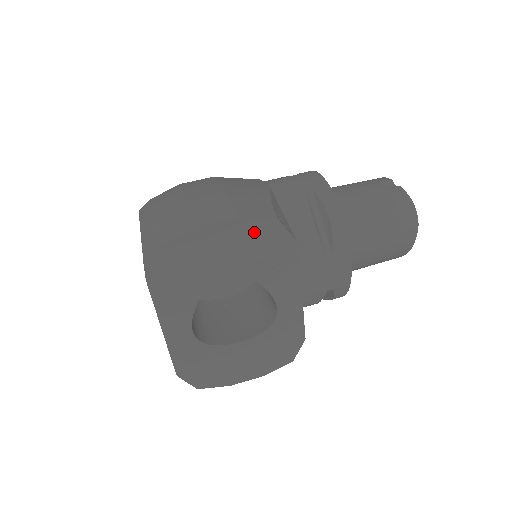
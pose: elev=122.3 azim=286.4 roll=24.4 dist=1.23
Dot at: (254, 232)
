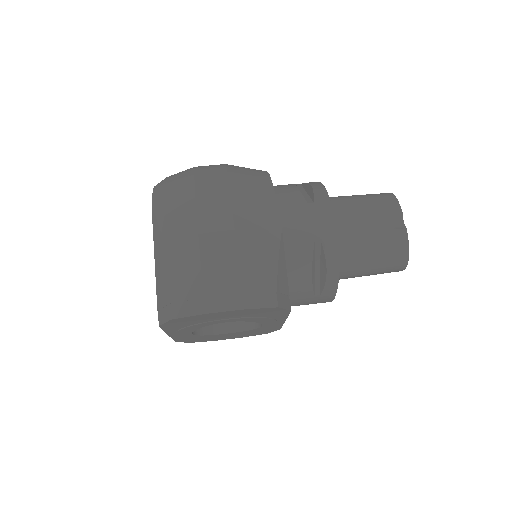
Dot at: (255, 311)
